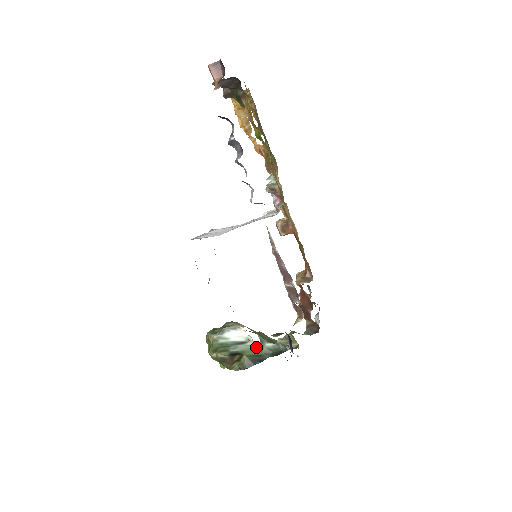
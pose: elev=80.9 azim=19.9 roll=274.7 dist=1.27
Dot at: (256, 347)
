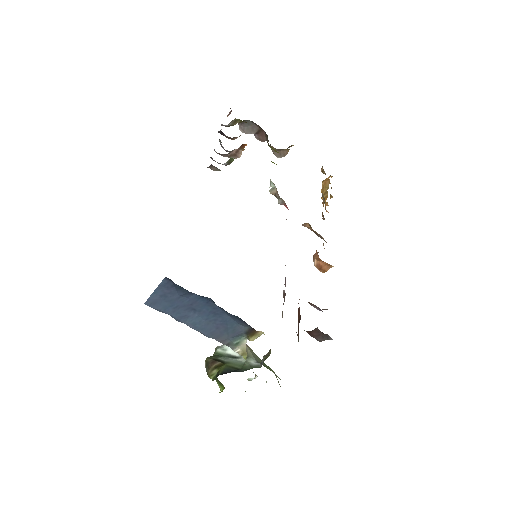
Dot at: (243, 363)
